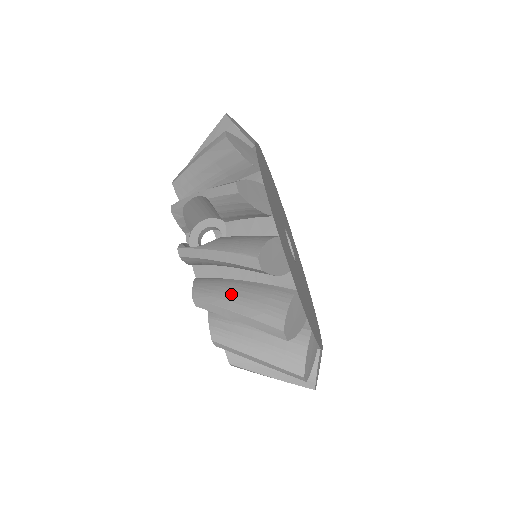
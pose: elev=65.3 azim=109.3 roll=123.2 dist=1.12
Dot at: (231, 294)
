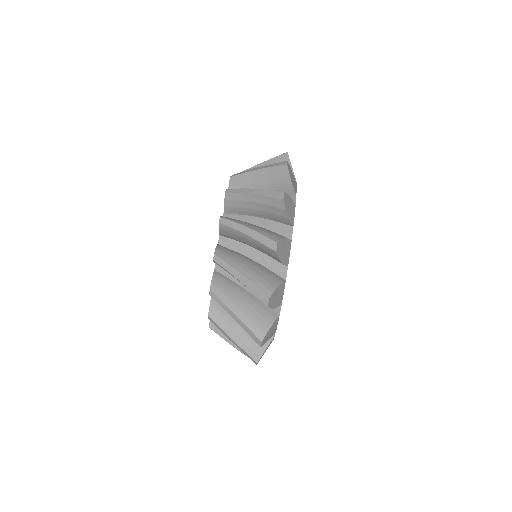
Dot at: occluded
